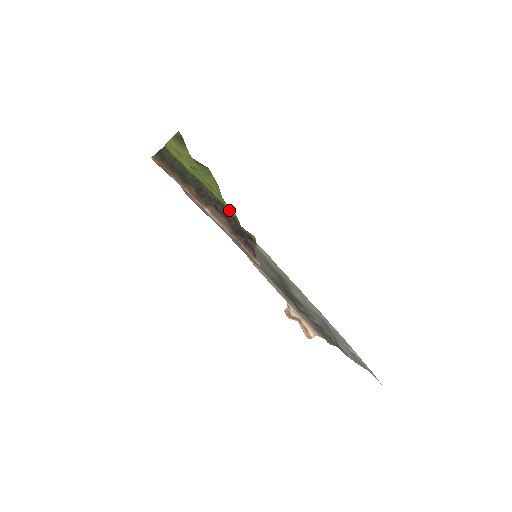
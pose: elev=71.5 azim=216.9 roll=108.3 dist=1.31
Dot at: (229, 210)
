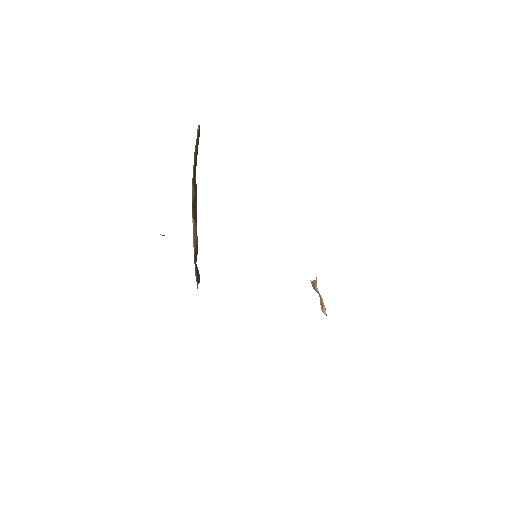
Dot at: (197, 239)
